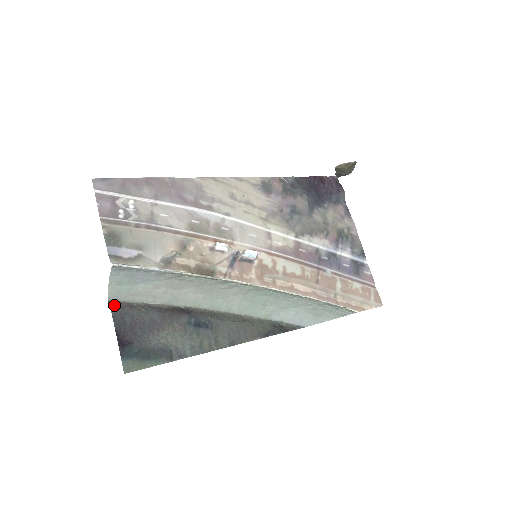
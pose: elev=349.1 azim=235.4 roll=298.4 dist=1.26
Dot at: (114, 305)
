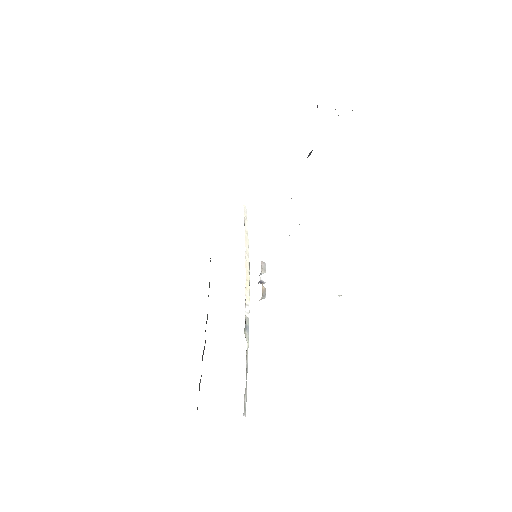
Dot at: occluded
